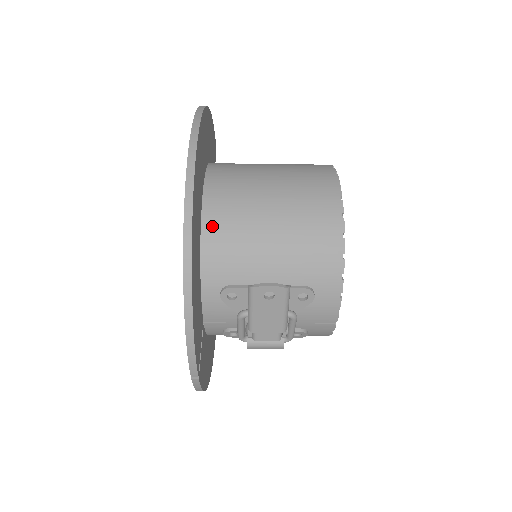
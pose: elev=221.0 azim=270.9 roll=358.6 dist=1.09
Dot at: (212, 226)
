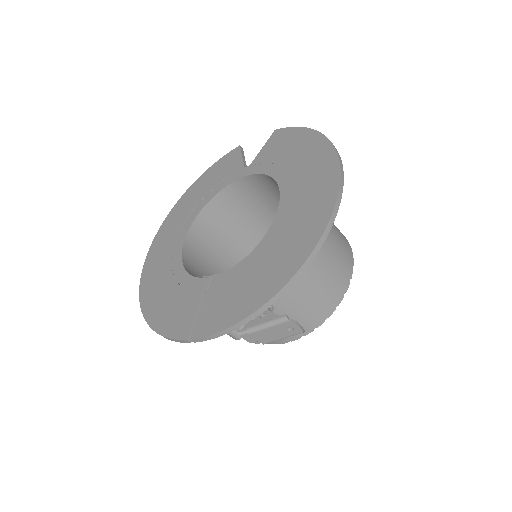
Dot at: occluded
